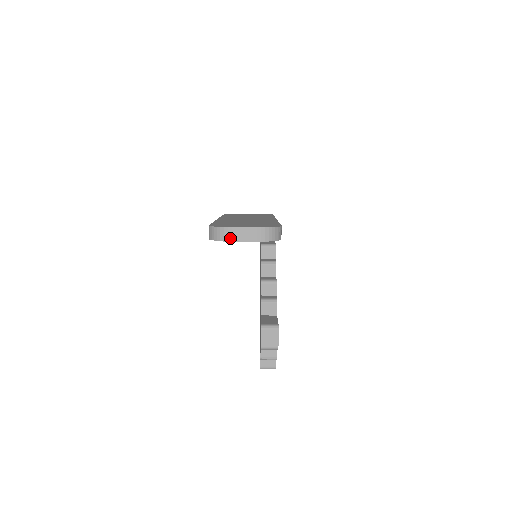
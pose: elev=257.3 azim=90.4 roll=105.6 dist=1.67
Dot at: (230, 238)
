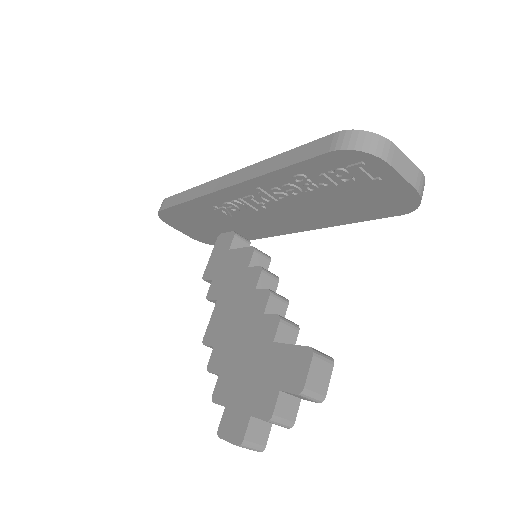
Dot at: (390, 159)
